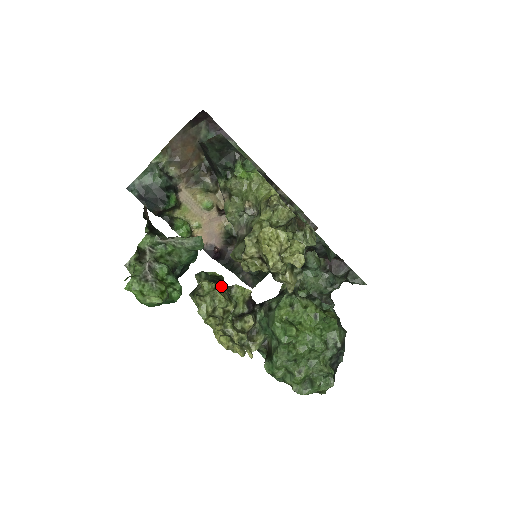
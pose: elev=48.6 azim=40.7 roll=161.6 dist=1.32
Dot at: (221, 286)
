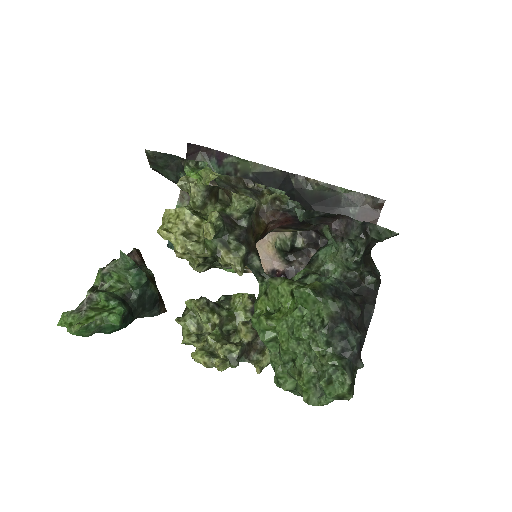
Dot at: (199, 299)
